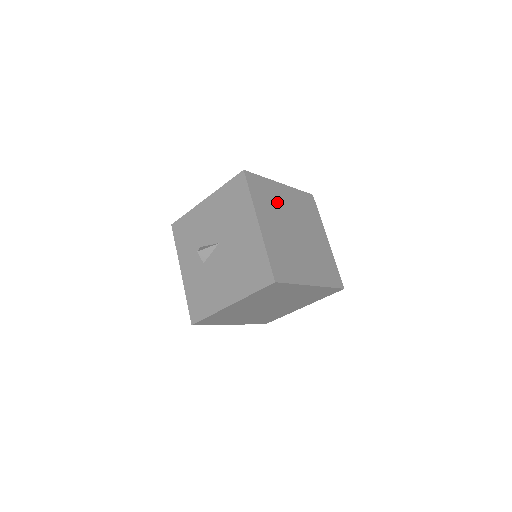
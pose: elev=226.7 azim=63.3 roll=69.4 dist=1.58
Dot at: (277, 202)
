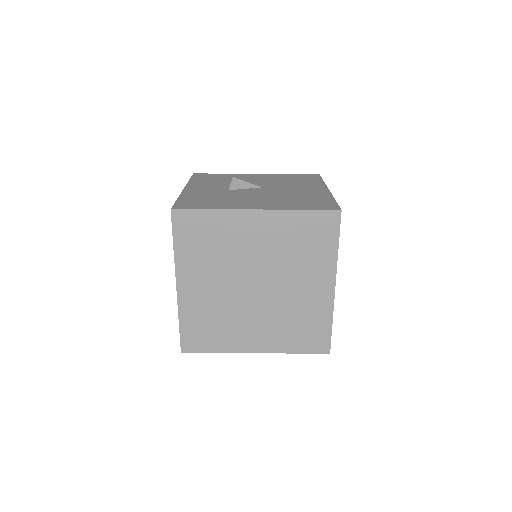
Dot at: occluded
